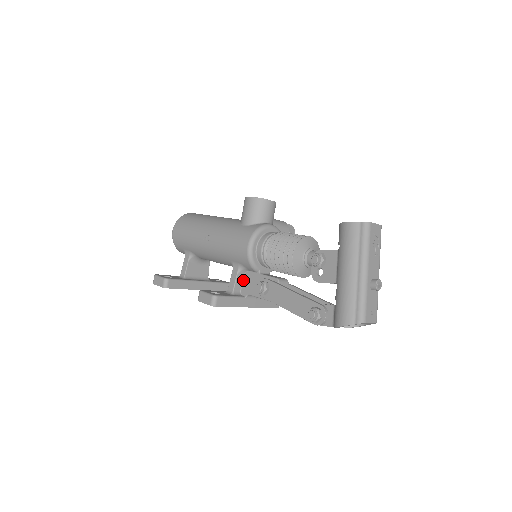
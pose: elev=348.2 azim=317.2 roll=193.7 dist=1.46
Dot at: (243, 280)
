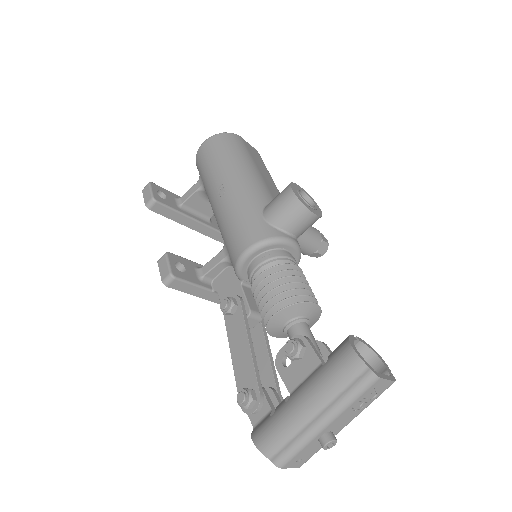
Dot at: (224, 271)
